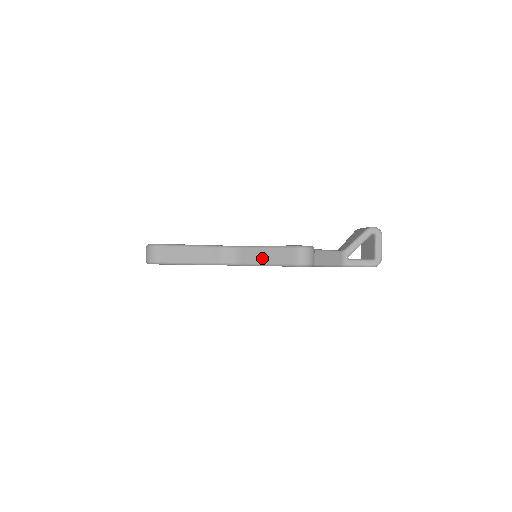
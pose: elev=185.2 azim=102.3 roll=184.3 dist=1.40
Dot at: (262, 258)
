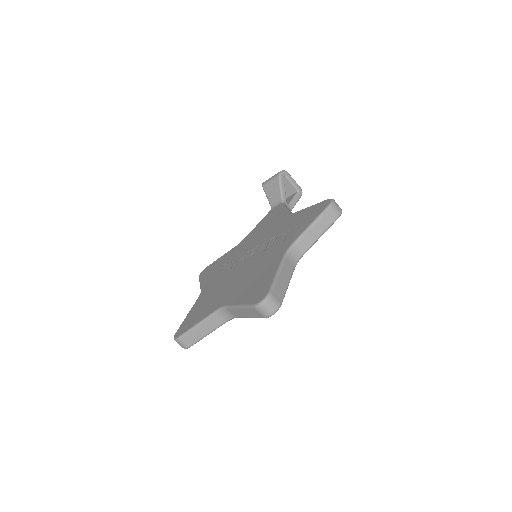
Dot at: (315, 235)
